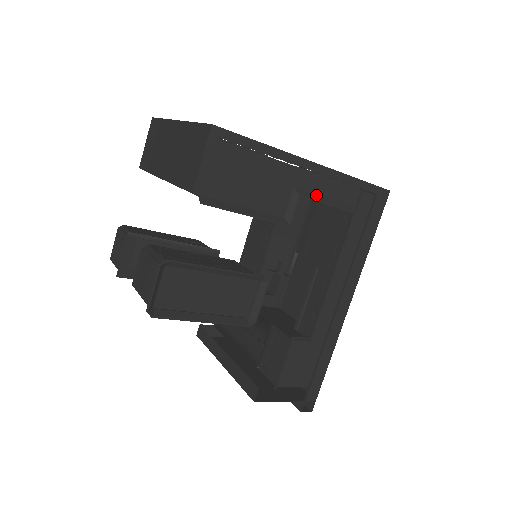
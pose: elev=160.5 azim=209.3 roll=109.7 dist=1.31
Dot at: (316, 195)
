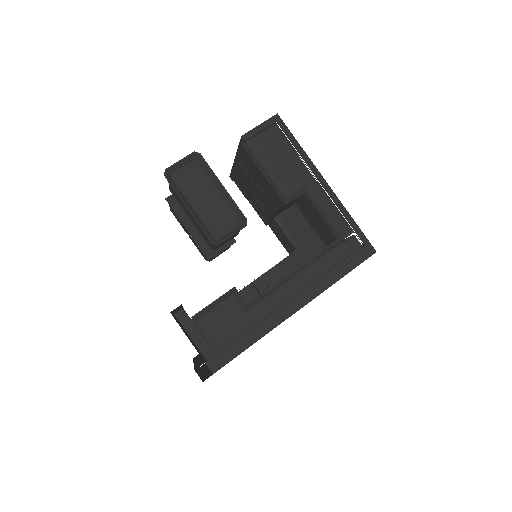
Dot at: (317, 204)
